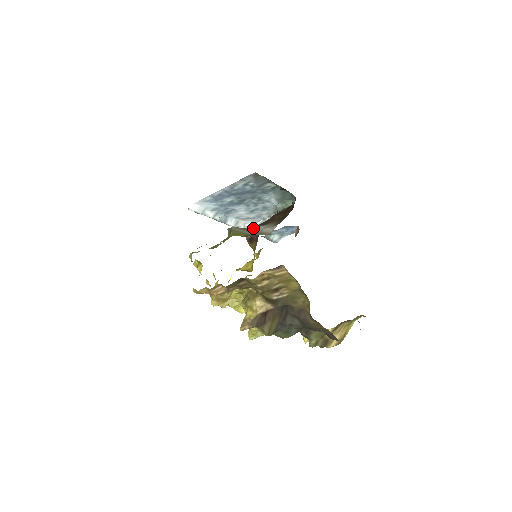
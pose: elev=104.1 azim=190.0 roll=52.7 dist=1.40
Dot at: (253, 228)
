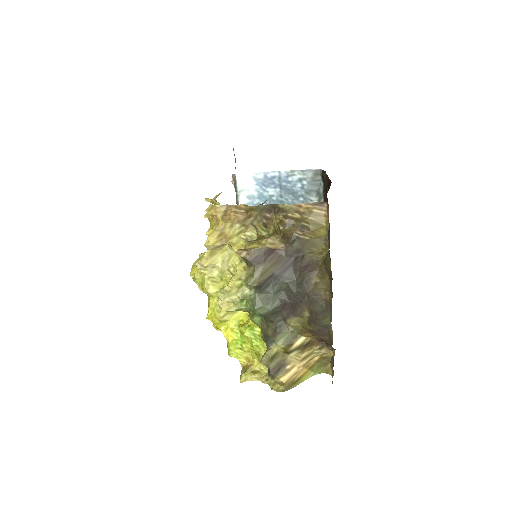
Dot at: occluded
